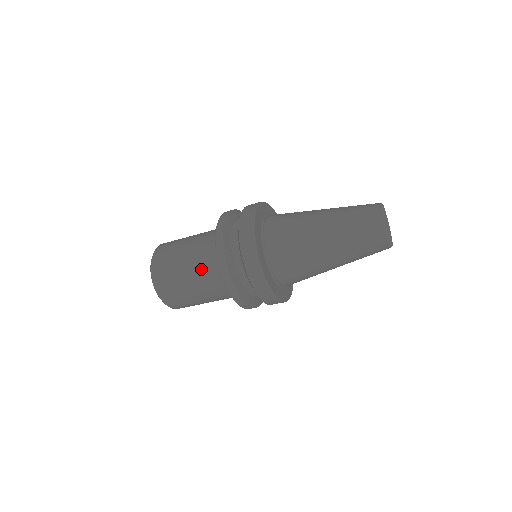
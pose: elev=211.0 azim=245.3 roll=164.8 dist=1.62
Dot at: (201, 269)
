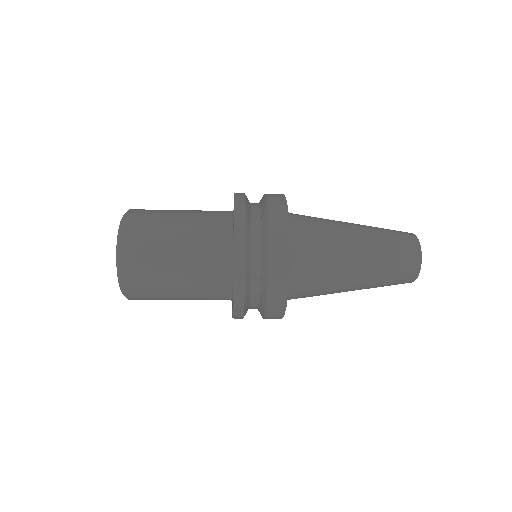
Dot at: (200, 299)
